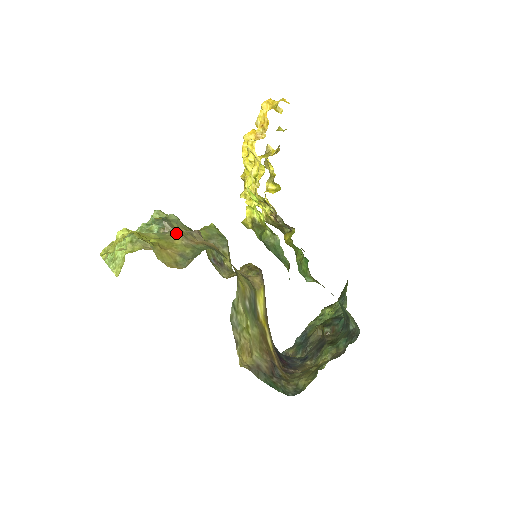
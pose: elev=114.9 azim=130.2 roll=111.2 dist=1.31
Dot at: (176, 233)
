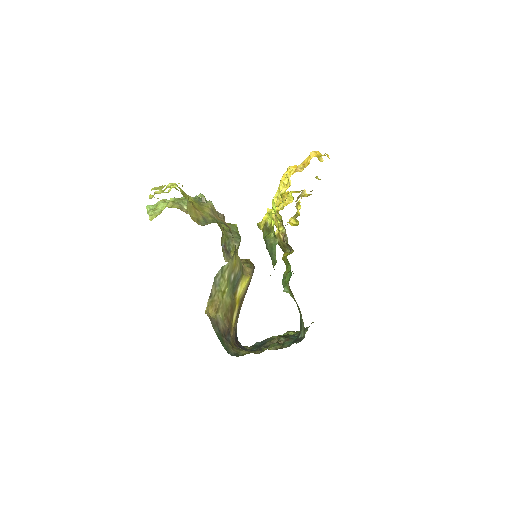
Dot at: (208, 205)
